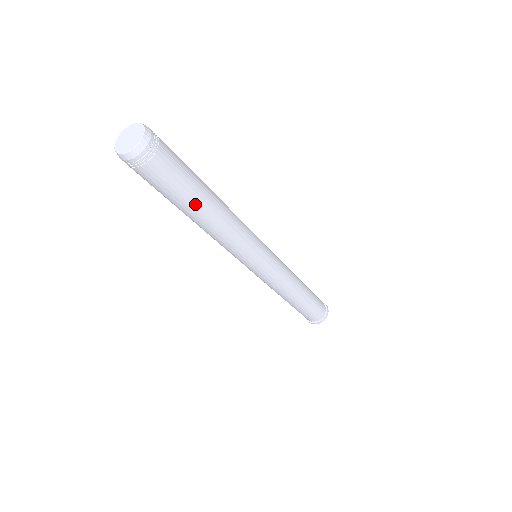
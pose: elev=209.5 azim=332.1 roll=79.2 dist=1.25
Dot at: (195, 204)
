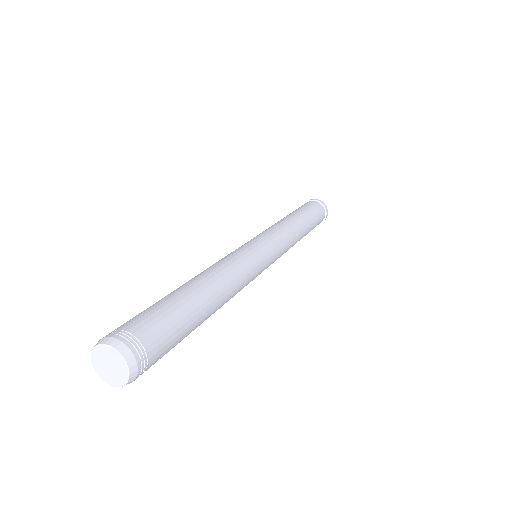
Dot at: occluded
